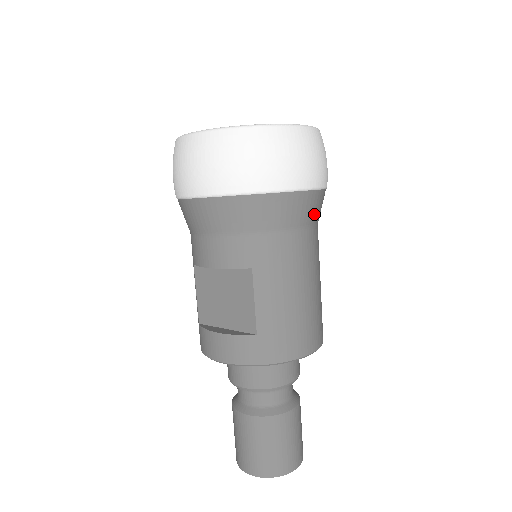
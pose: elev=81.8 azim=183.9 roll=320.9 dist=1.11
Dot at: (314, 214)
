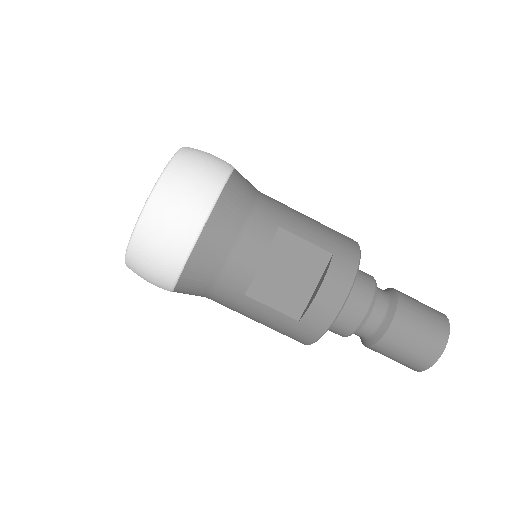
Dot at: occluded
